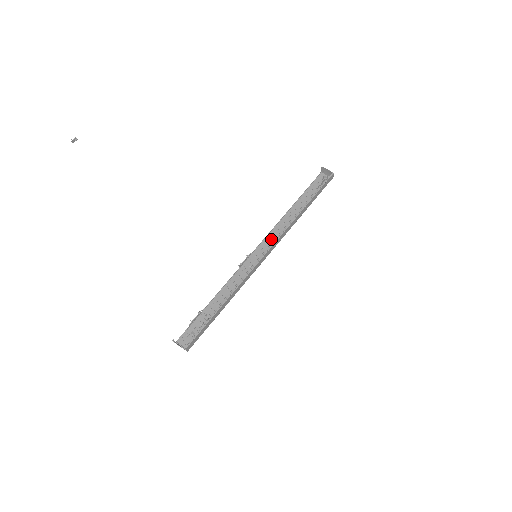
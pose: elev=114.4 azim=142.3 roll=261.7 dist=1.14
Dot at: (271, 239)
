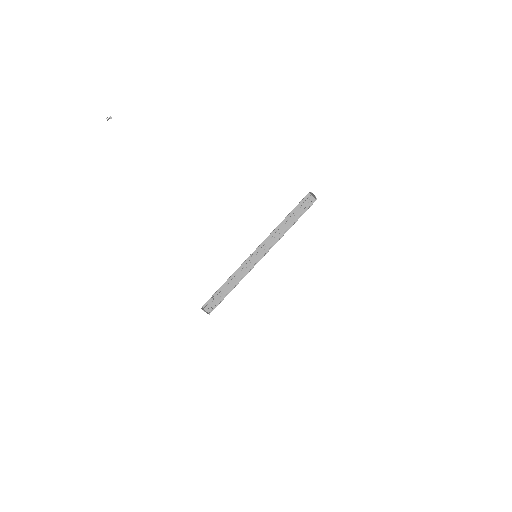
Dot at: occluded
